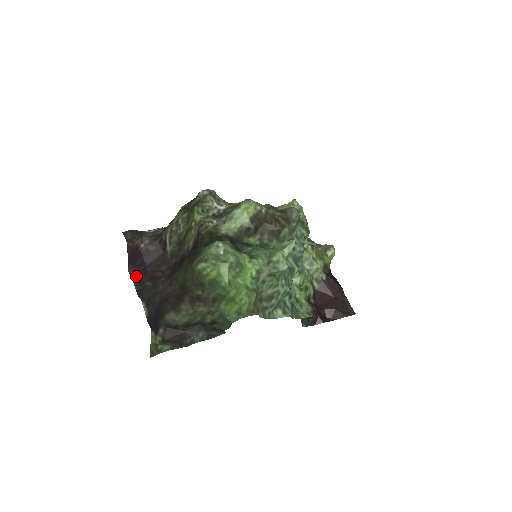
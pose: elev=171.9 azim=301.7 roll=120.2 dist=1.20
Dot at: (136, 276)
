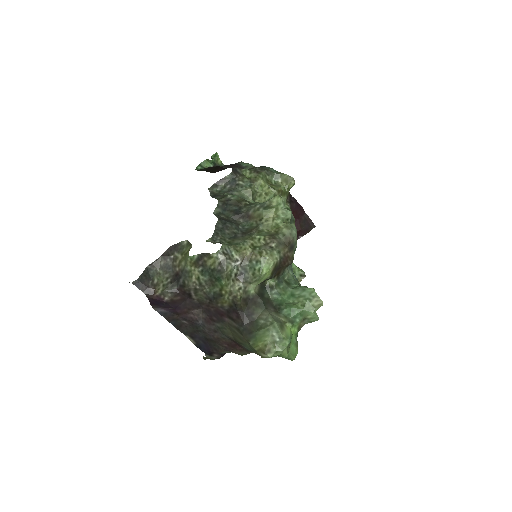
Dot at: (165, 313)
